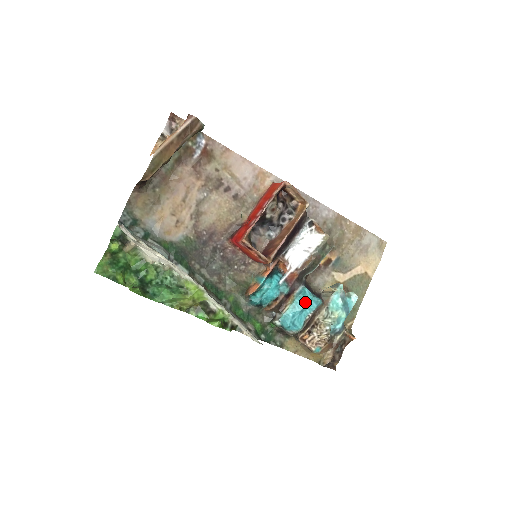
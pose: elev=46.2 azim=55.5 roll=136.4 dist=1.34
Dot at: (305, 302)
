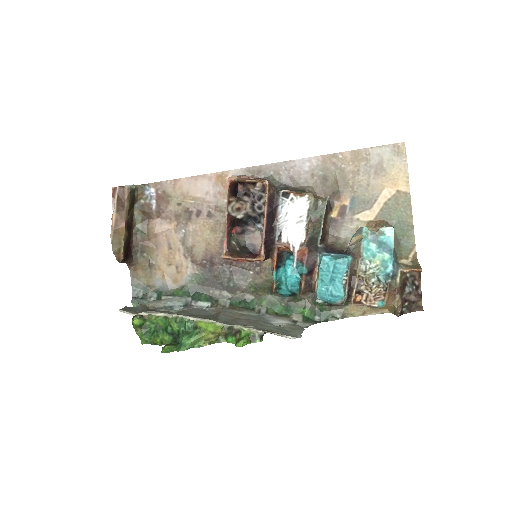
Dot at: (329, 270)
